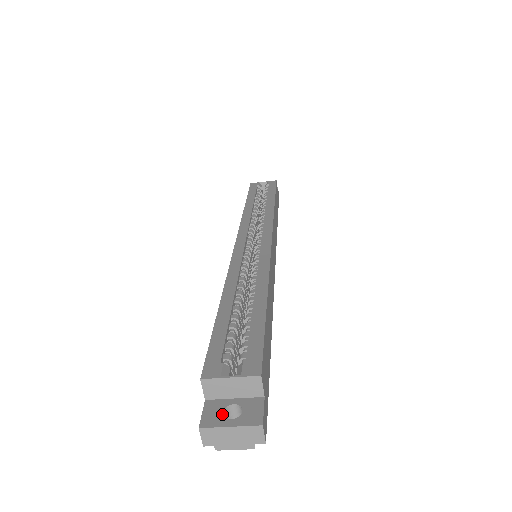
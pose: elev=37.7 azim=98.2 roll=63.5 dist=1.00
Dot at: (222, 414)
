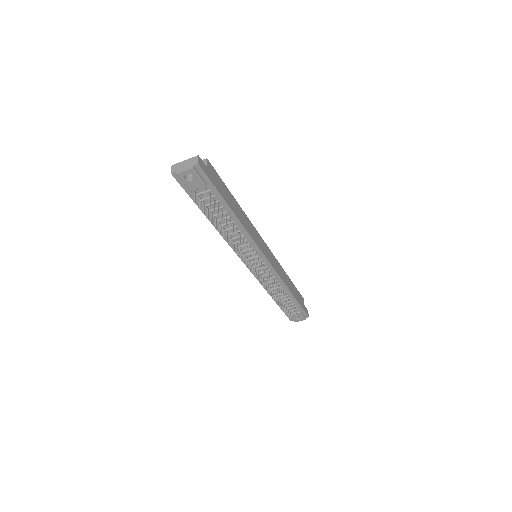
Dot at: occluded
